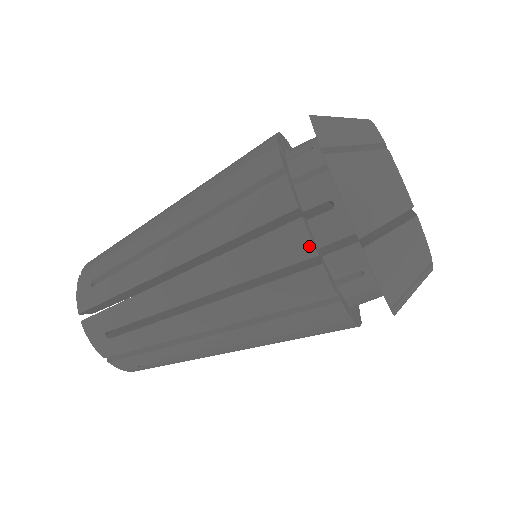
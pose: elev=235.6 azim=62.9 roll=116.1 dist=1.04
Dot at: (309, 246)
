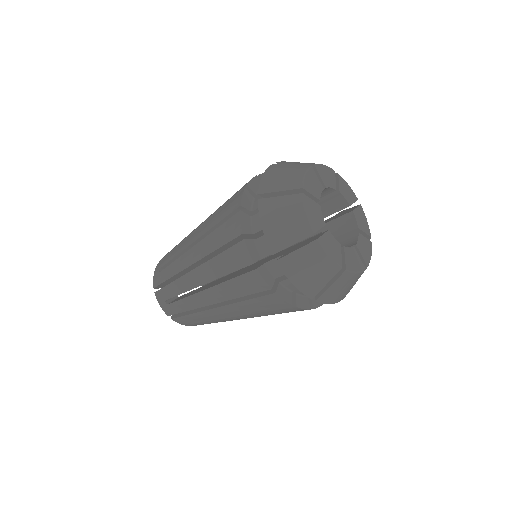
Dot at: (249, 257)
